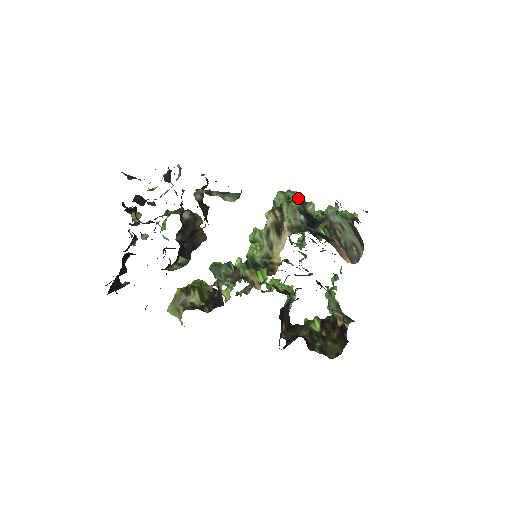
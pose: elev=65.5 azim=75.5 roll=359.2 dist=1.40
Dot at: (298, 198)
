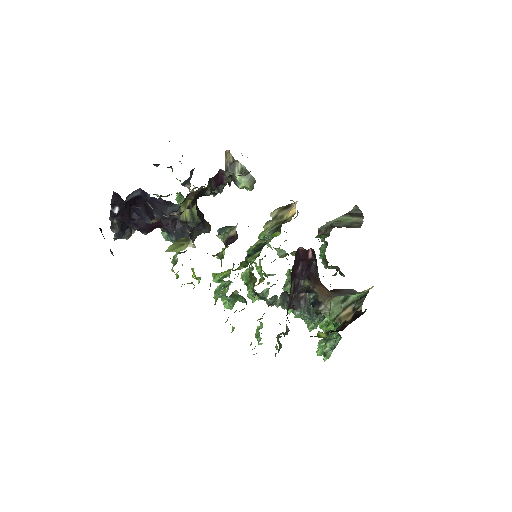
Dot at: occluded
